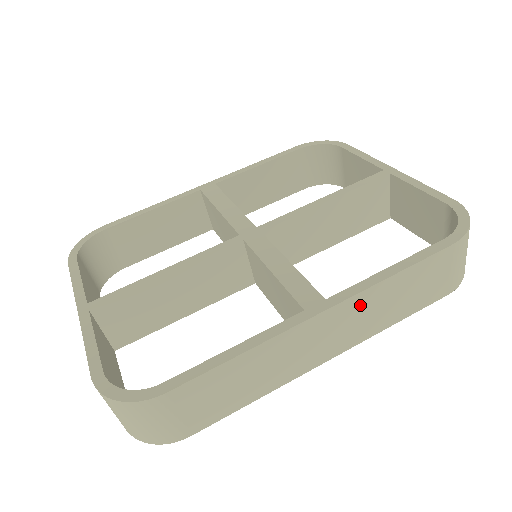
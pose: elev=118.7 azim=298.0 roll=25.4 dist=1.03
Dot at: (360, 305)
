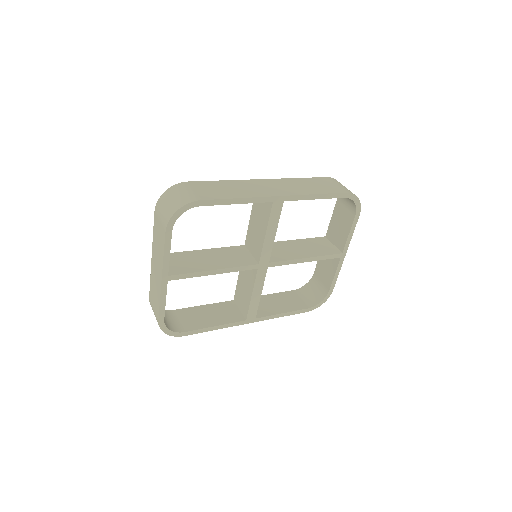
Dot at: (285, 182)
